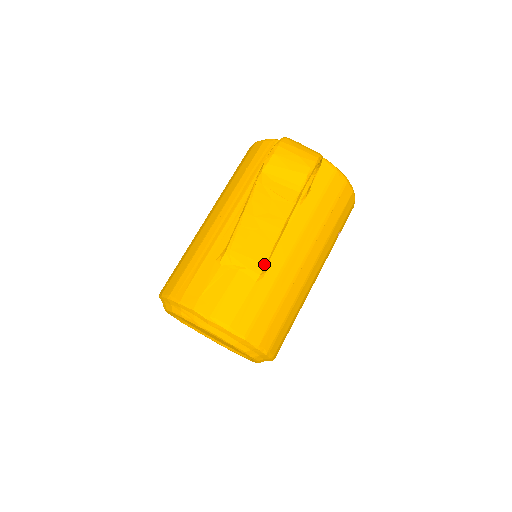
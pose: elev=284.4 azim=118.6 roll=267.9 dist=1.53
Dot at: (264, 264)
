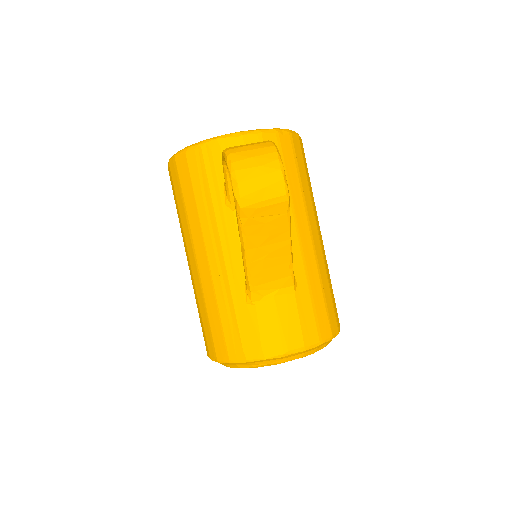
Dot at: (292, 275)
